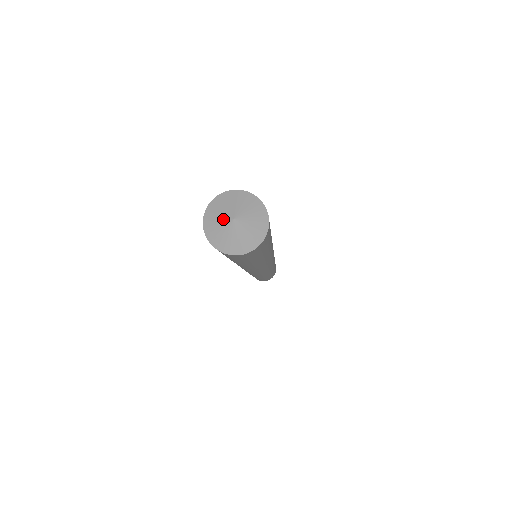
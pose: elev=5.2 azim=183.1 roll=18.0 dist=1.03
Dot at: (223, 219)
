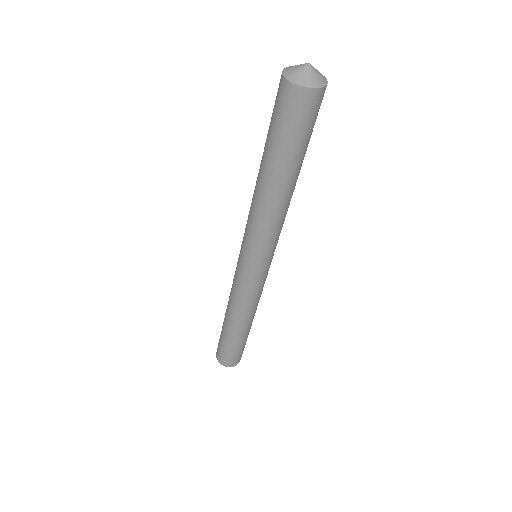
Dot at: (300, 66)
